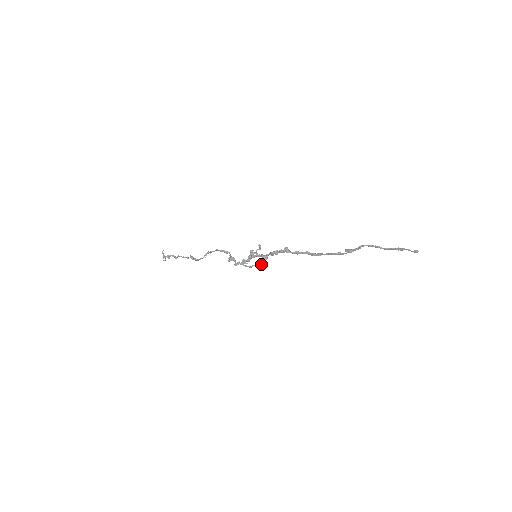
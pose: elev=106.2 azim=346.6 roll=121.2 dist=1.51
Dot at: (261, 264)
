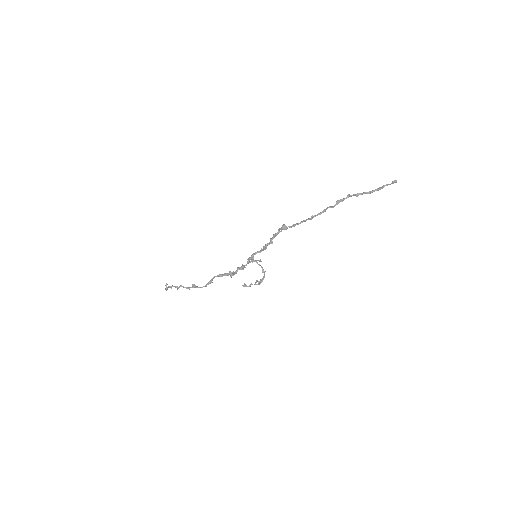
Dot at: (260, 280)
